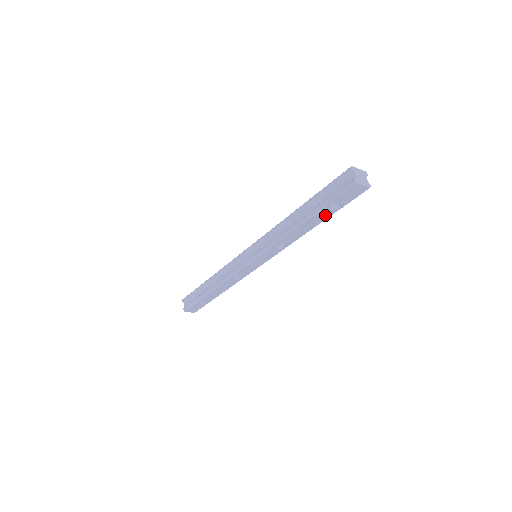
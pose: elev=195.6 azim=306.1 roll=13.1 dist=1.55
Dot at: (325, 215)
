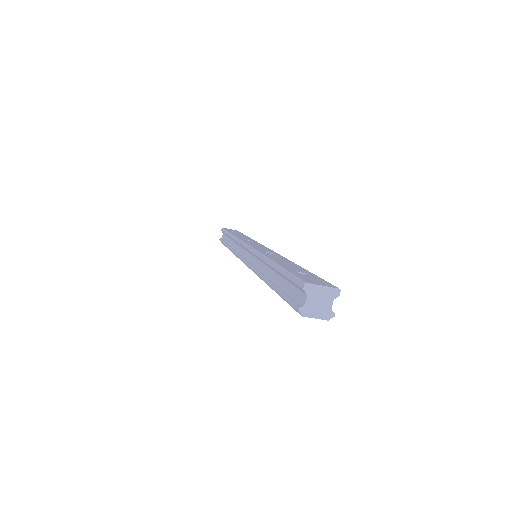
Dot at: occluded
